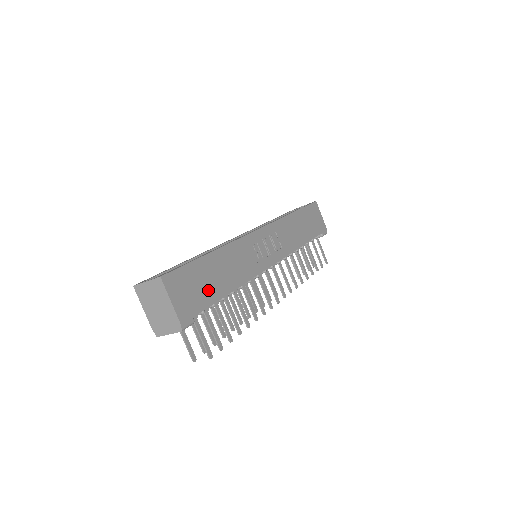
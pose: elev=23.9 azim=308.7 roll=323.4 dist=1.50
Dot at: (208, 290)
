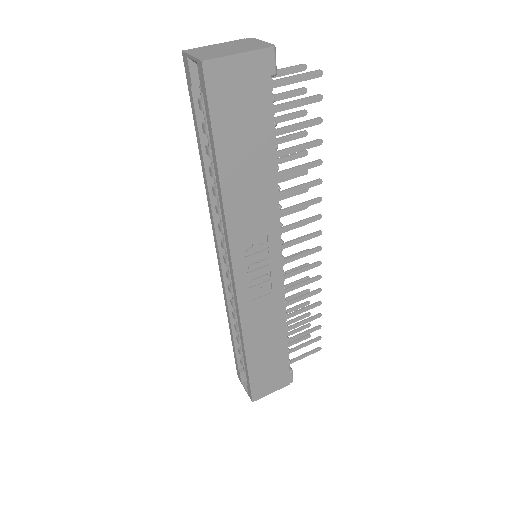
Dot at: (276, 360)
